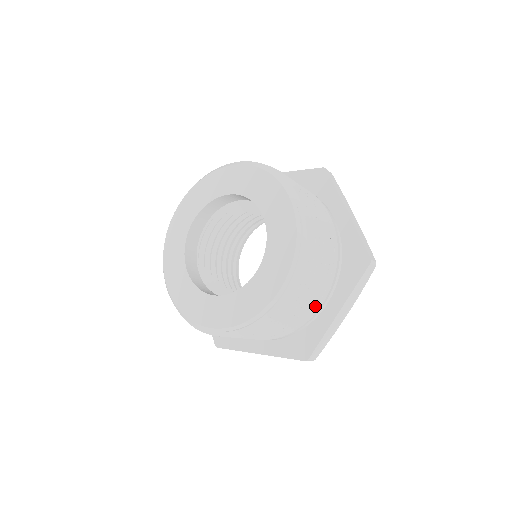
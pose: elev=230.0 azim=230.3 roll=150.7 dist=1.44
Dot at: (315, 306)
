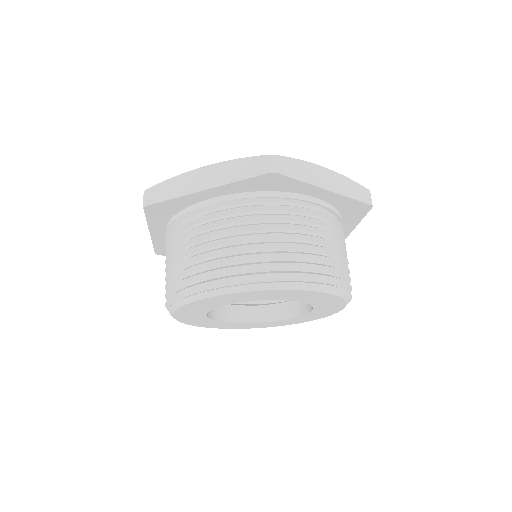
Dot at: occluded
